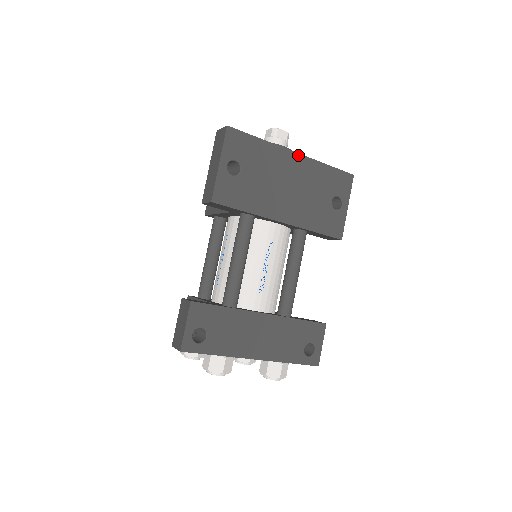
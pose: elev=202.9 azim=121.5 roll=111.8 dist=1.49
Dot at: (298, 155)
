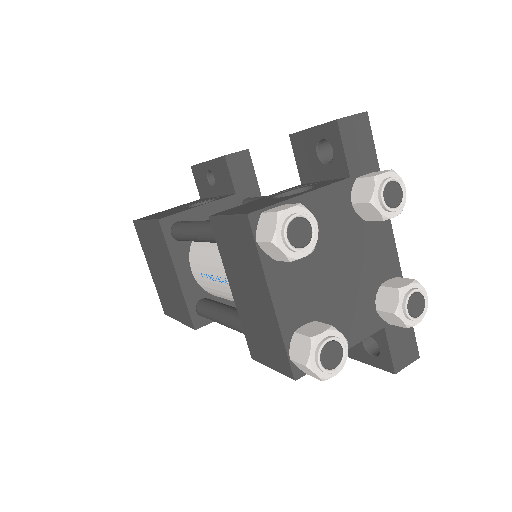
Dot at: occluded
